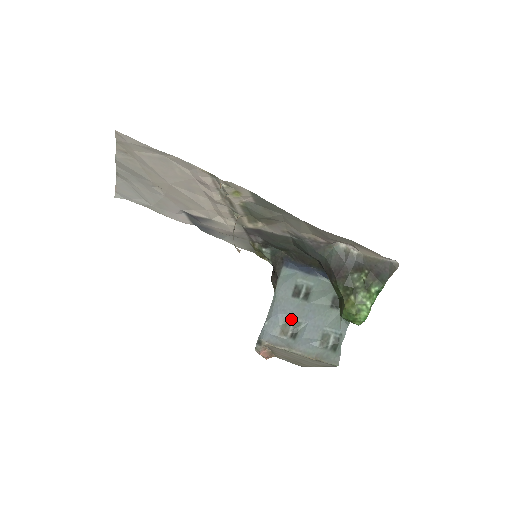
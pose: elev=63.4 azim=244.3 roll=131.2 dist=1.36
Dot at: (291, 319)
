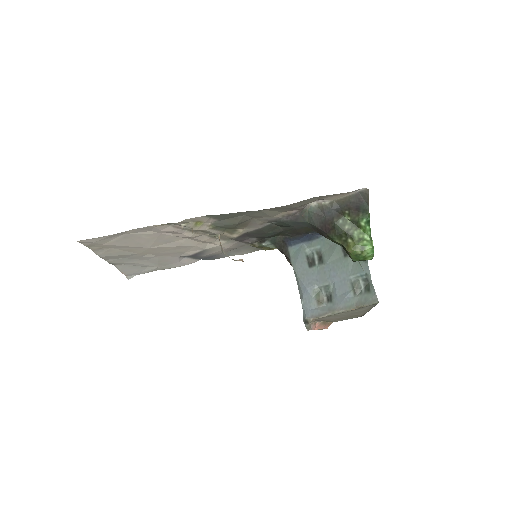
Dot at: (319, 287)
